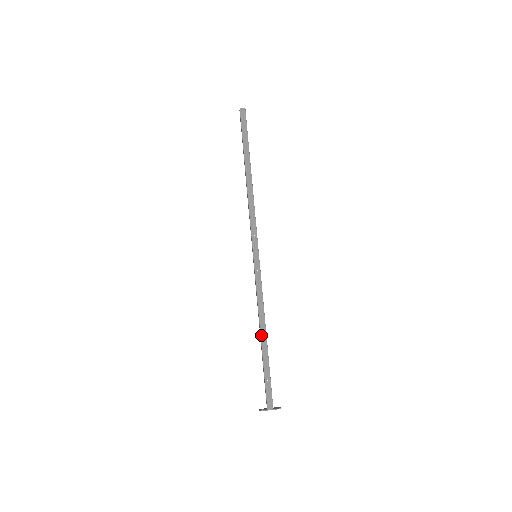
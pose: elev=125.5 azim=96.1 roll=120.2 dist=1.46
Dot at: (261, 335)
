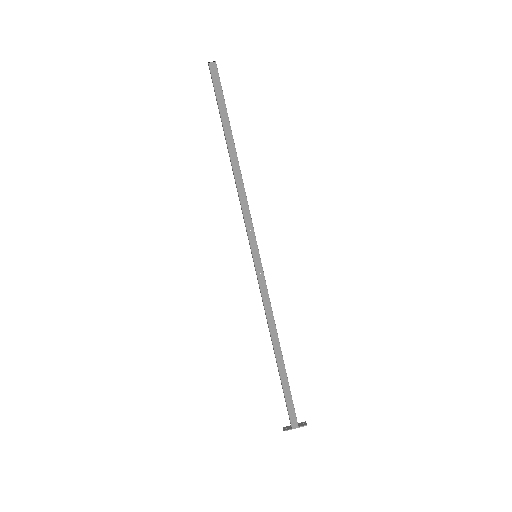
Dot at: (274, 349)
